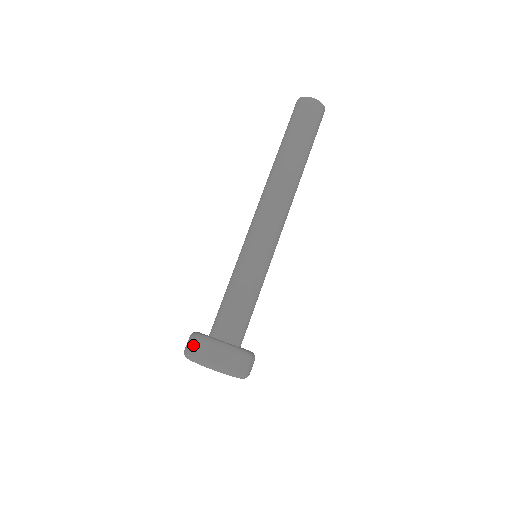
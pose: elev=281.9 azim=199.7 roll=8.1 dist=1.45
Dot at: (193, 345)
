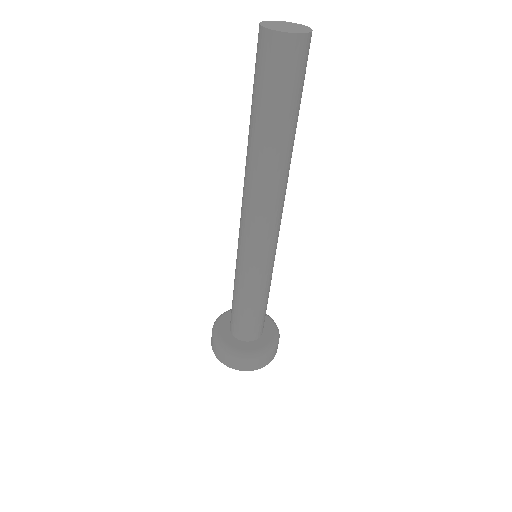
Dot at: (211, 341)
